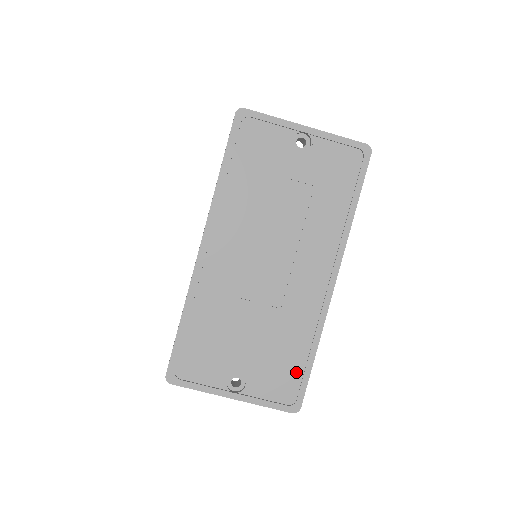
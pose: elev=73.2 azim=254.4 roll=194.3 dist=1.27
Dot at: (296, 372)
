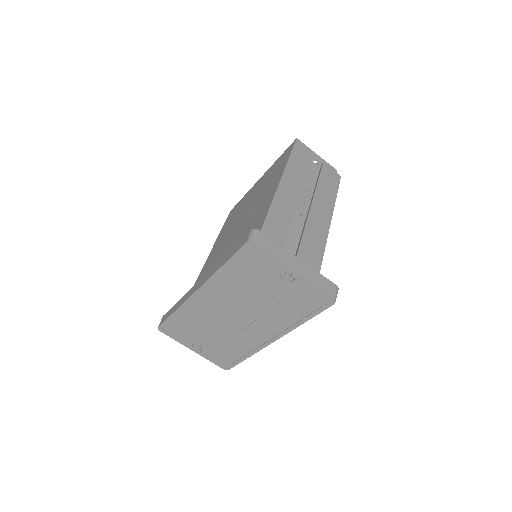
Dot at: (232, 358)
